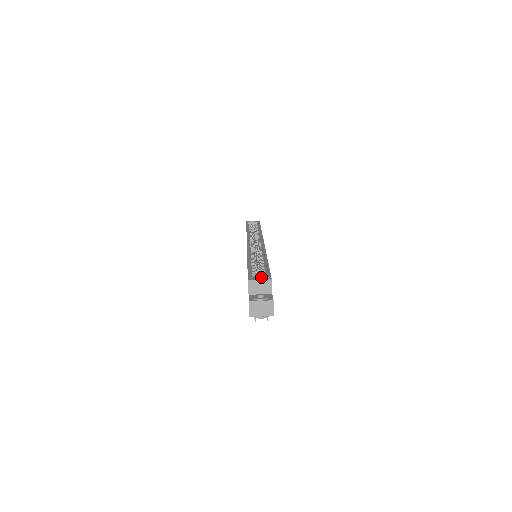
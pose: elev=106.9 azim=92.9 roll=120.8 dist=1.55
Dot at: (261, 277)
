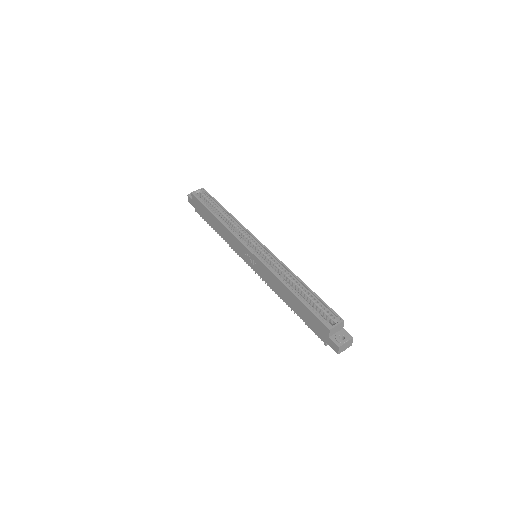
Dot at: (324, 313)
